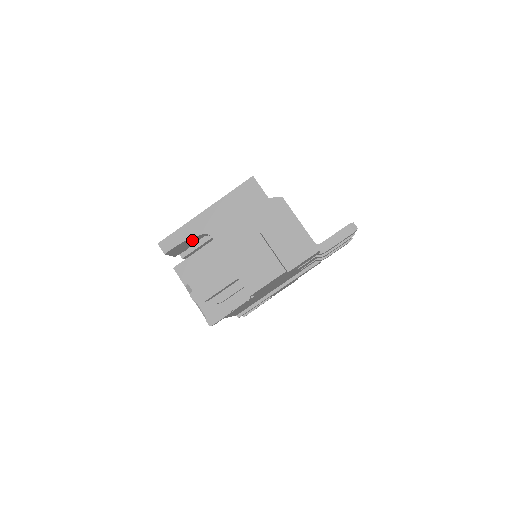
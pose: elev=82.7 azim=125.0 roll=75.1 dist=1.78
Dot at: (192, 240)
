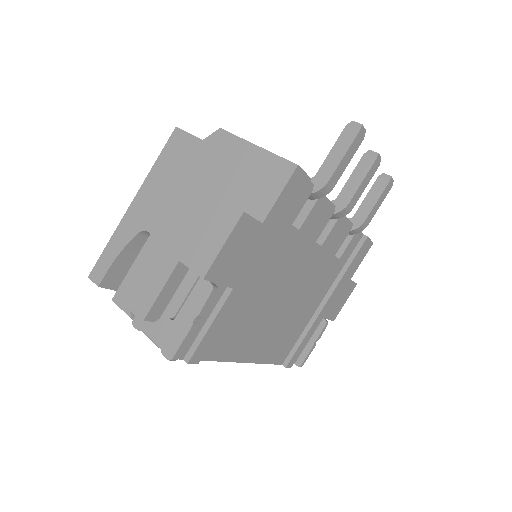
Dot at: (133, 254)
